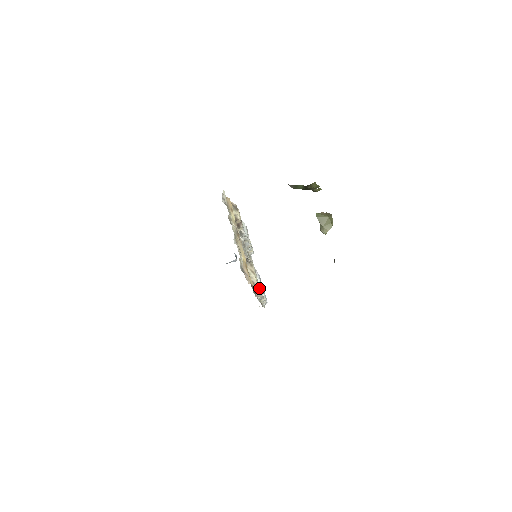
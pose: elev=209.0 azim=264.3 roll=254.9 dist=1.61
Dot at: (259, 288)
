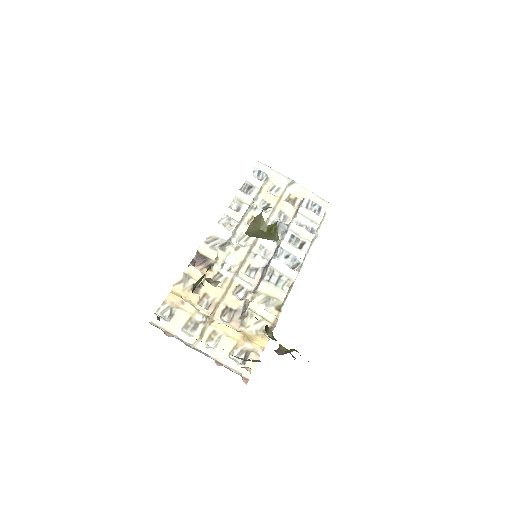
Dot at: (288, 282)
